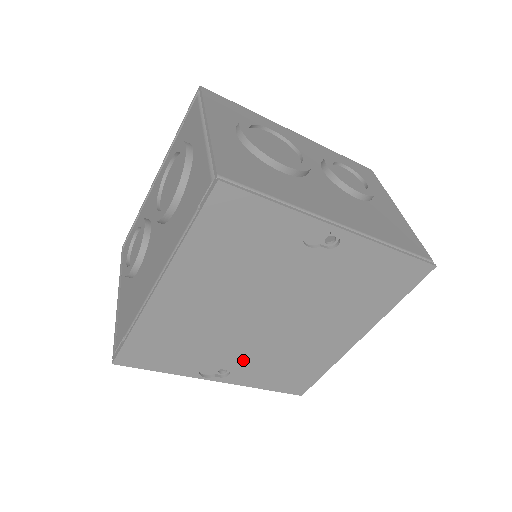
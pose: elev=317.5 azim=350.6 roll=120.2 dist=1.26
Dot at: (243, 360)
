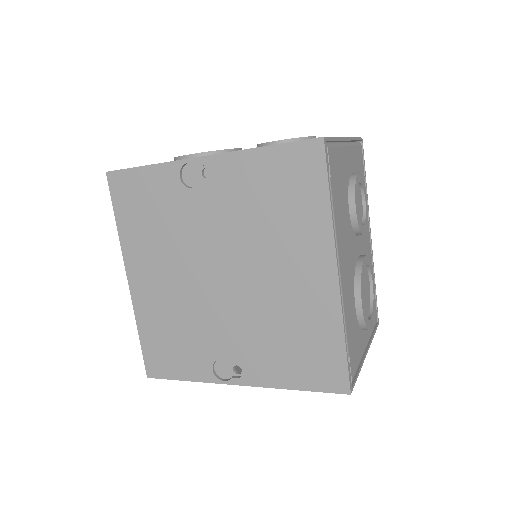
Dot at: (240, 346)
